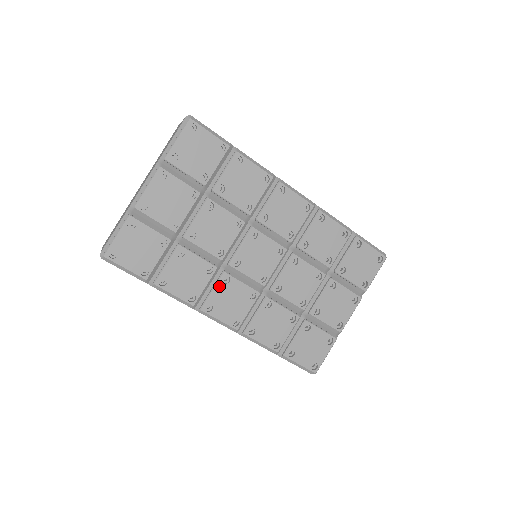
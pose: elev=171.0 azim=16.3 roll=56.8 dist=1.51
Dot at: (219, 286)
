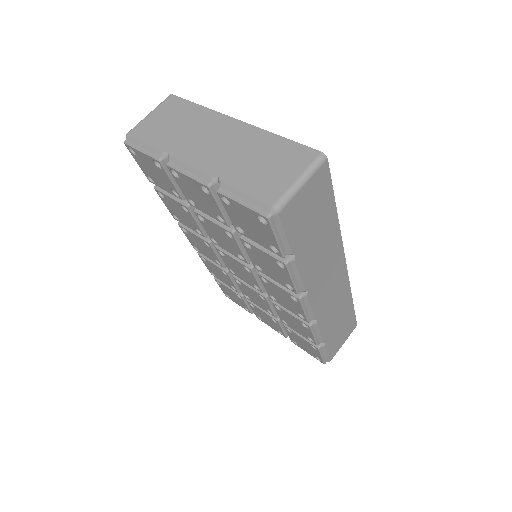
Dot at: (199, 238)
